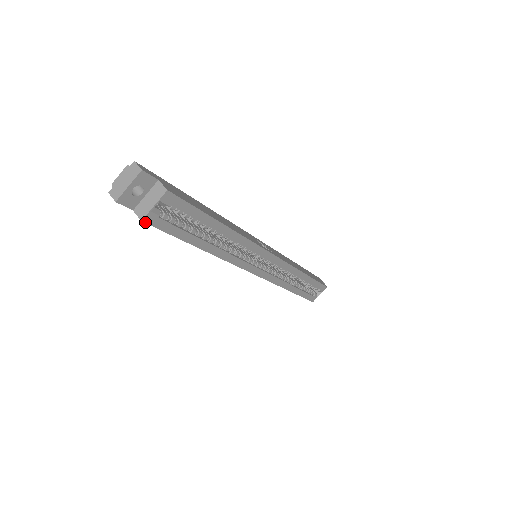
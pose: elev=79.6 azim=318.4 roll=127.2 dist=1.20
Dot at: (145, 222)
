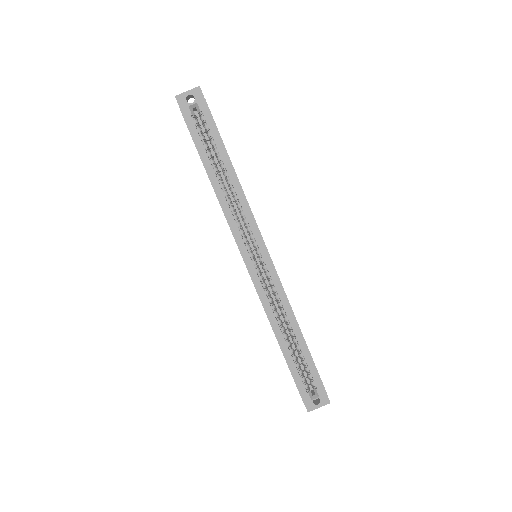
Dot at: (181, 112)
